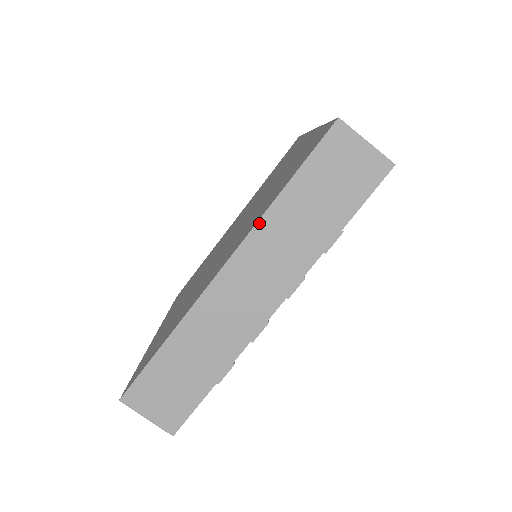
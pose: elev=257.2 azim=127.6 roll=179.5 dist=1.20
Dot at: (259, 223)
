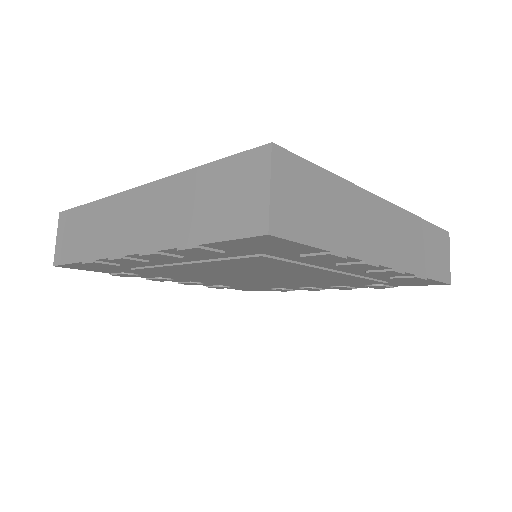
Dot at: (410, 214)
